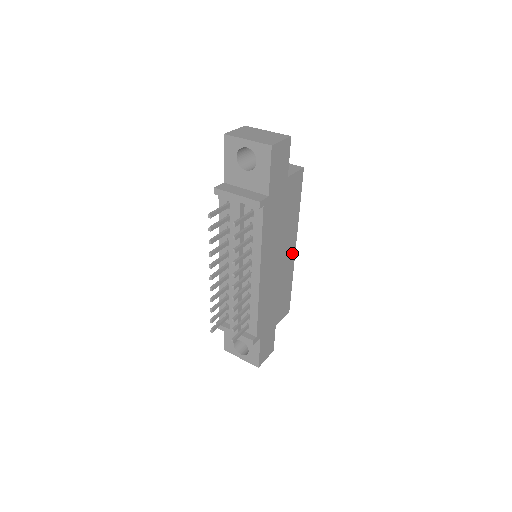
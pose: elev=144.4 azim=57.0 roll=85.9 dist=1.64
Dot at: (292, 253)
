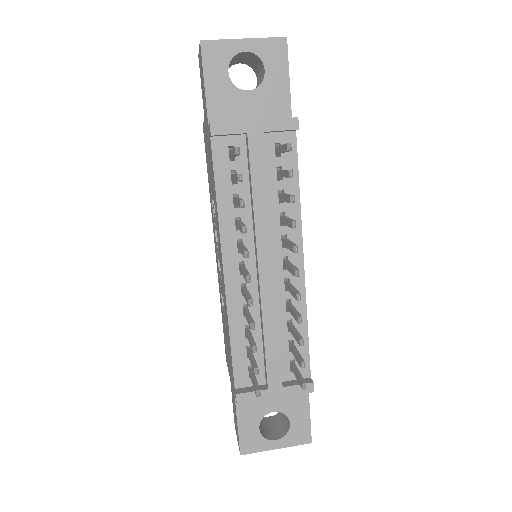
Dot at: occluded
